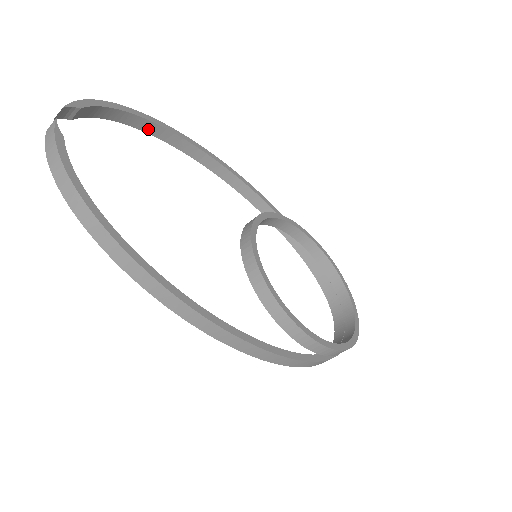
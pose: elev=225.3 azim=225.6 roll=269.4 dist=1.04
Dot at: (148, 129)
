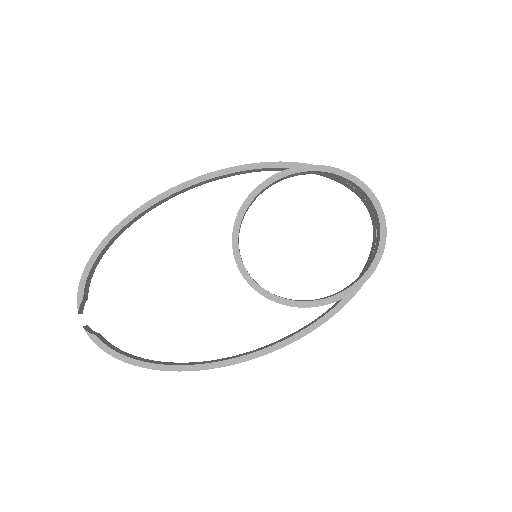
Dot at: (119, 234)
